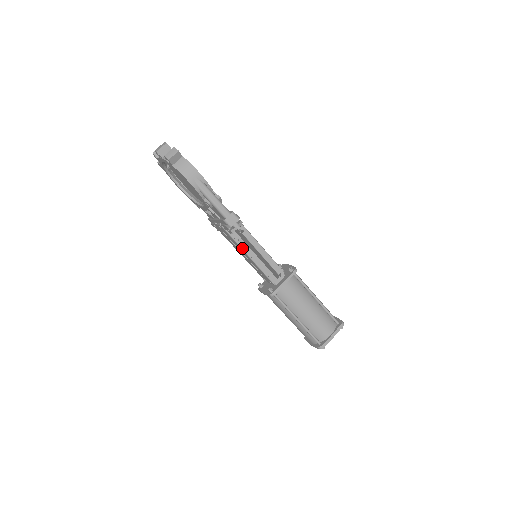
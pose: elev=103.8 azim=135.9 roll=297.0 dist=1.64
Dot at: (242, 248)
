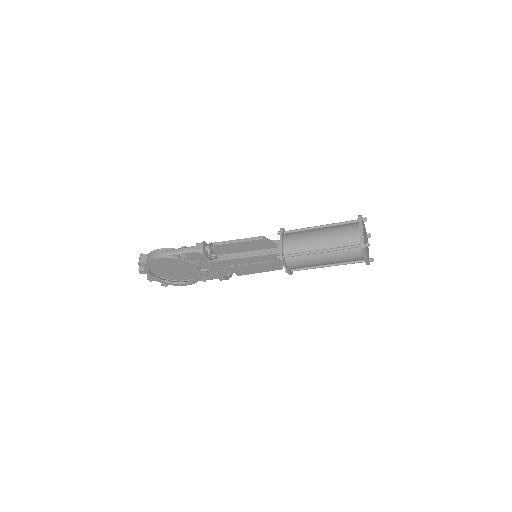
Dot at: (233, 258)
